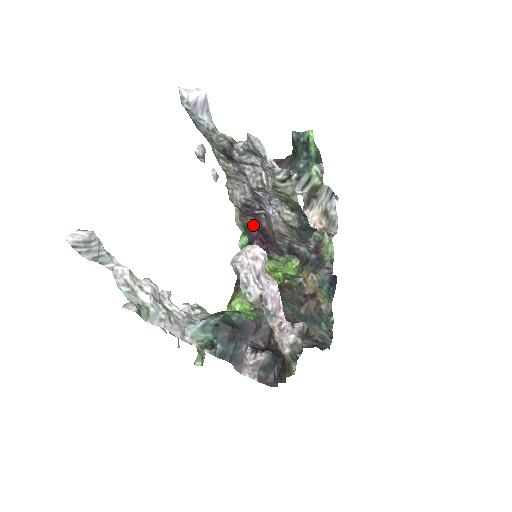
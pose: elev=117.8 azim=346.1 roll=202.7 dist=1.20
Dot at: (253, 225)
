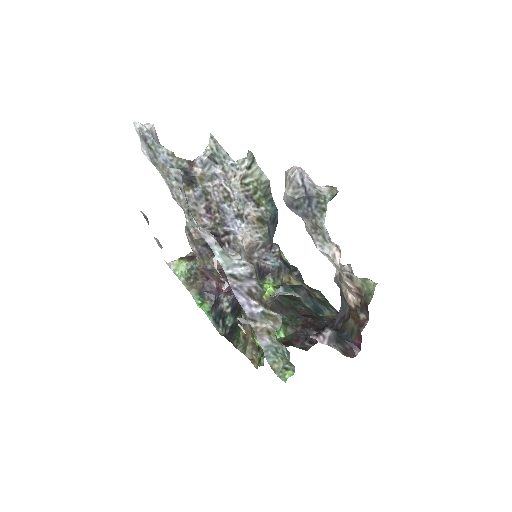
Dot at: (217, 269)
